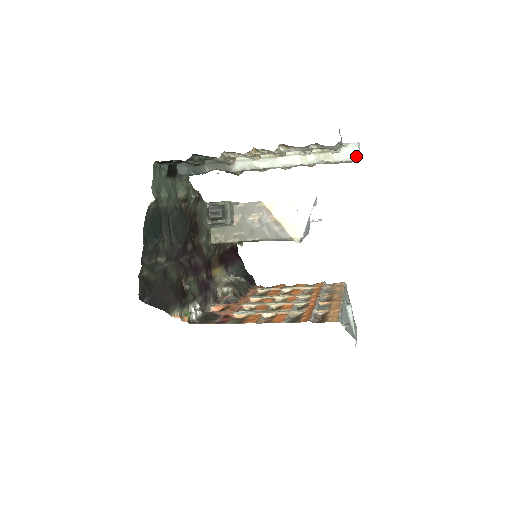
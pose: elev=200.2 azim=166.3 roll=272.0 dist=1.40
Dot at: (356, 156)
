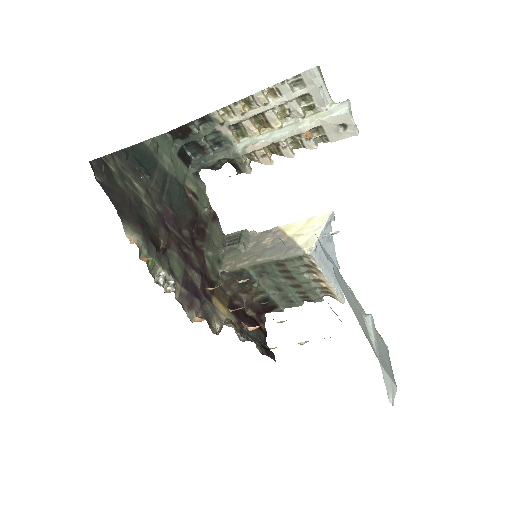
Dot at: (345, 107)
